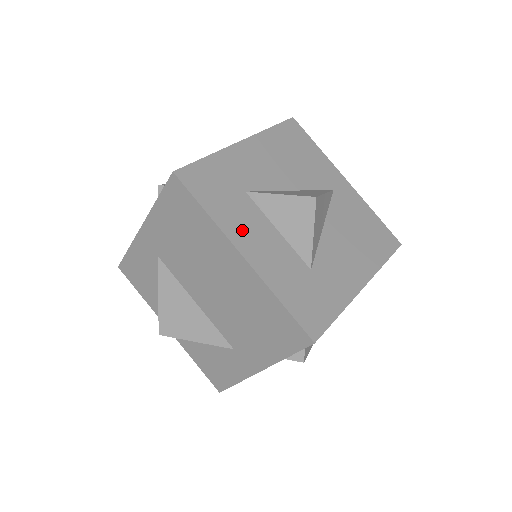
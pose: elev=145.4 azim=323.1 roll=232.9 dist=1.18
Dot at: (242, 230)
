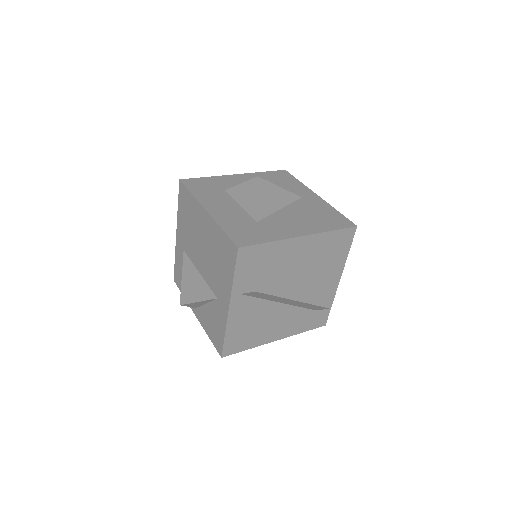
Dot at: (212, 202)
